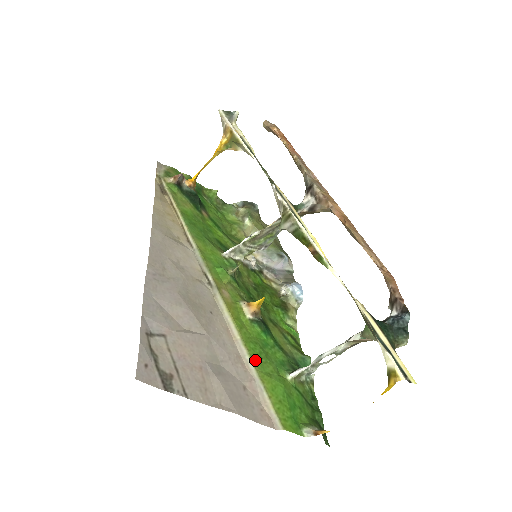
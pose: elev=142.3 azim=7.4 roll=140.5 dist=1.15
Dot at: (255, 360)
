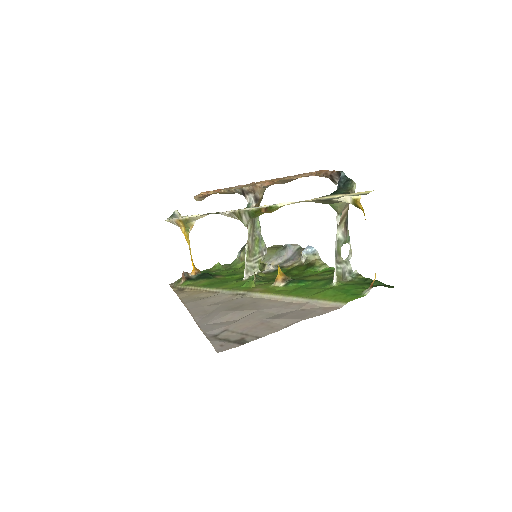
Dot at: (301, 296)
